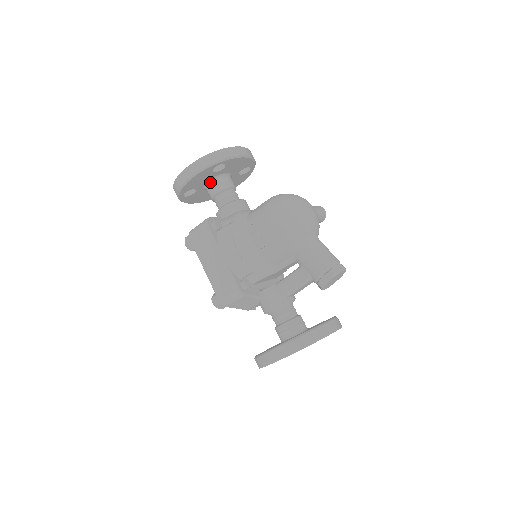
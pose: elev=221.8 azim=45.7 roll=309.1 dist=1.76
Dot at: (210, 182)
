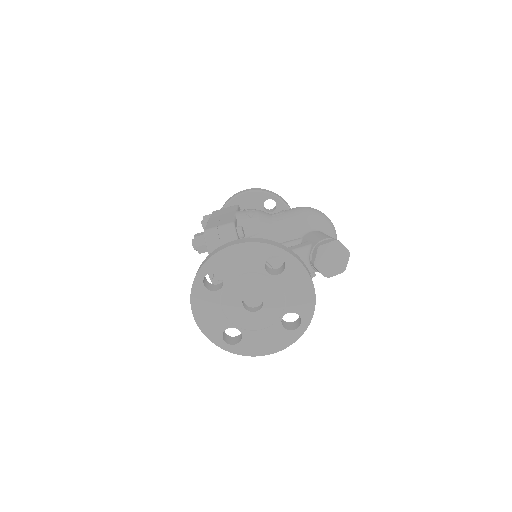
Dot at: occluded
